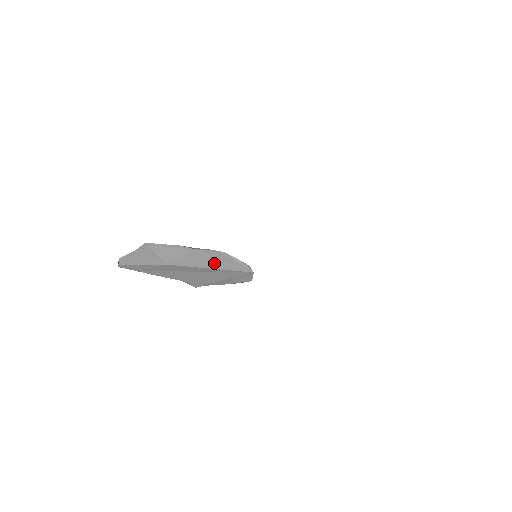
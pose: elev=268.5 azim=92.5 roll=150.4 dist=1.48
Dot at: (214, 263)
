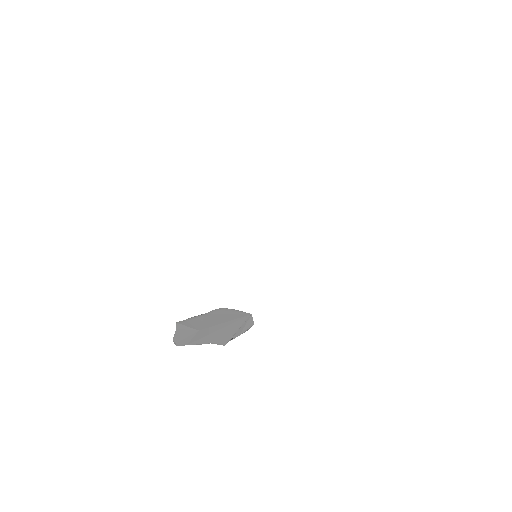
Dot at: (223, 318)
